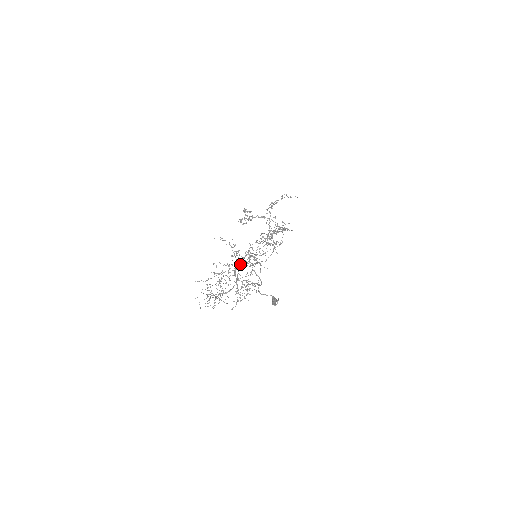
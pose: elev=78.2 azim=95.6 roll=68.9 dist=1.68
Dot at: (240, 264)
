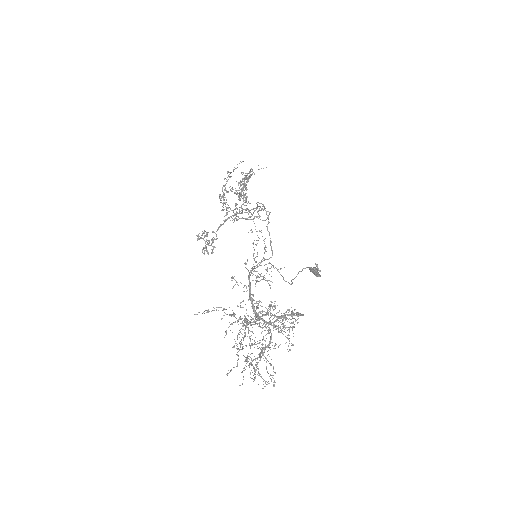
Dot at: occluded
